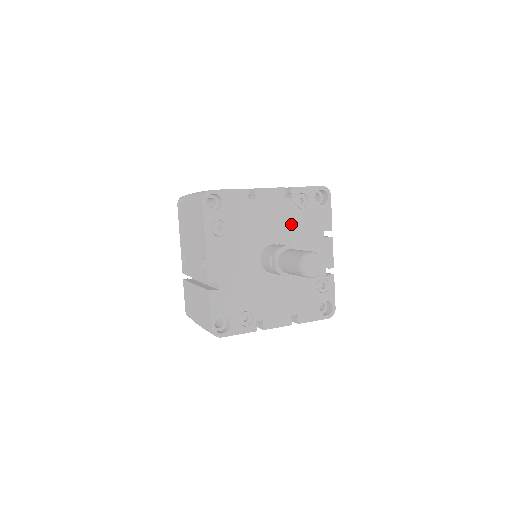
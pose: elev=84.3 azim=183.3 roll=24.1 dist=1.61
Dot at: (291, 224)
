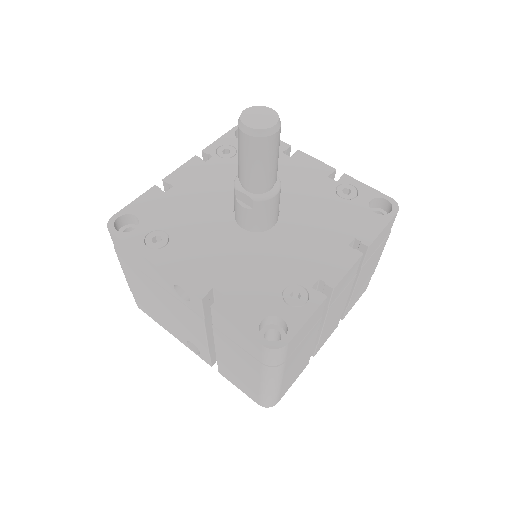
Dot at: occluded
